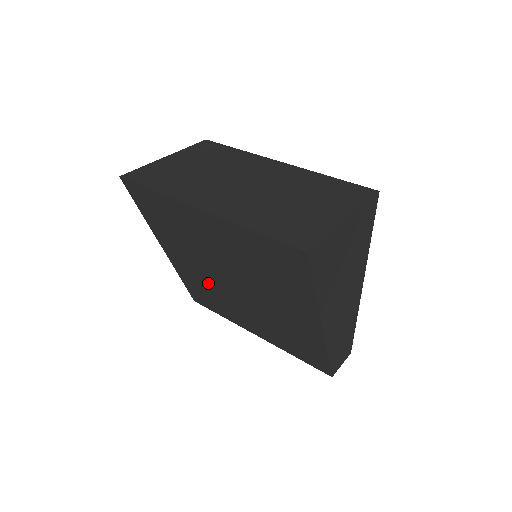
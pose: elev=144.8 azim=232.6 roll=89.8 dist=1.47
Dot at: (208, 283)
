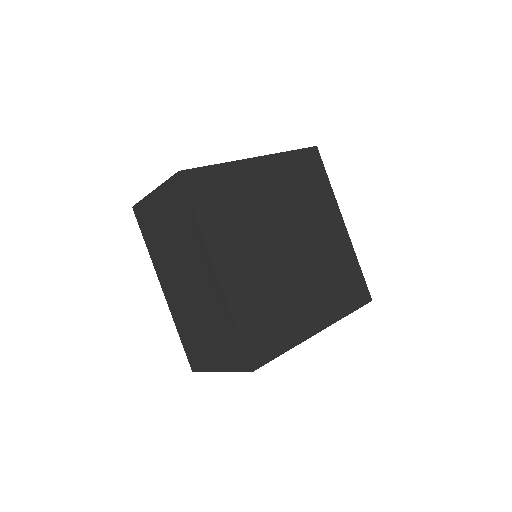
Dot at: occluded
